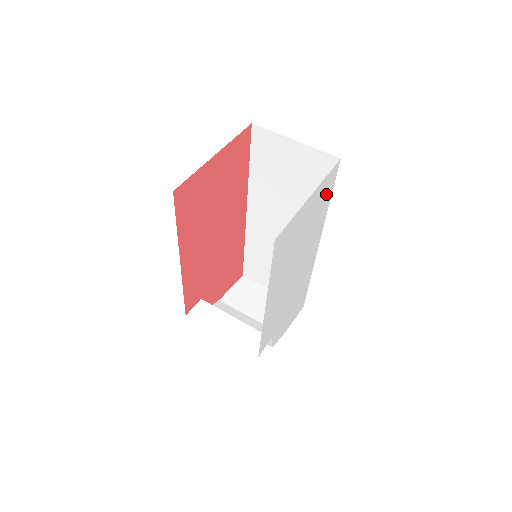
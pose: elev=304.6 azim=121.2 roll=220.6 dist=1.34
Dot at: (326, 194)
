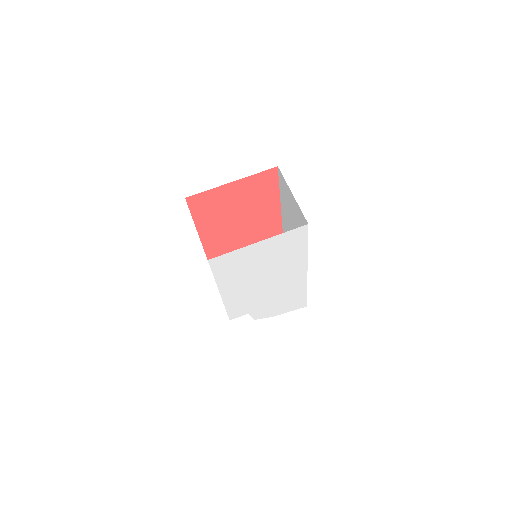
Dot at: (294, 242)
